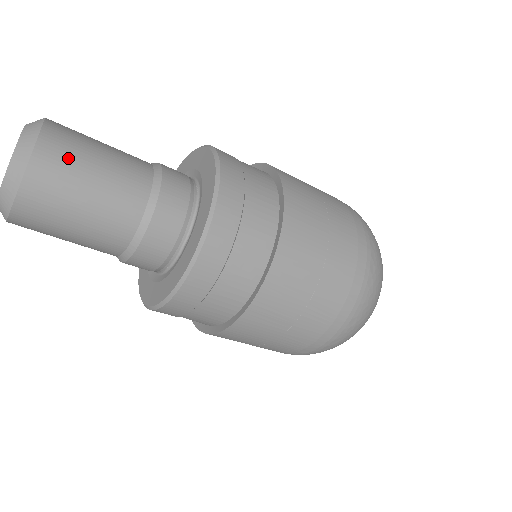
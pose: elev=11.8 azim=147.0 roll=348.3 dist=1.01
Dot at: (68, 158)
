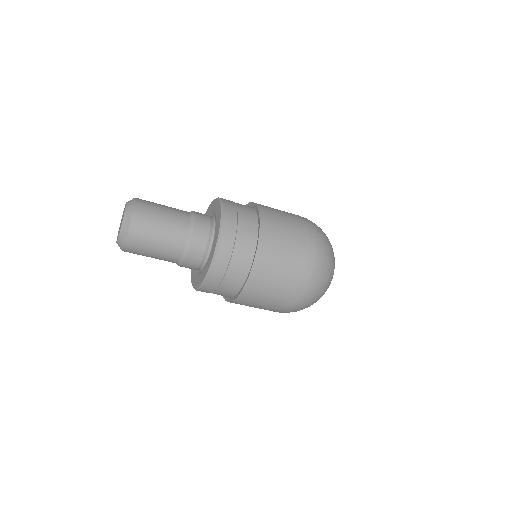
Dot at: (149, 210)
